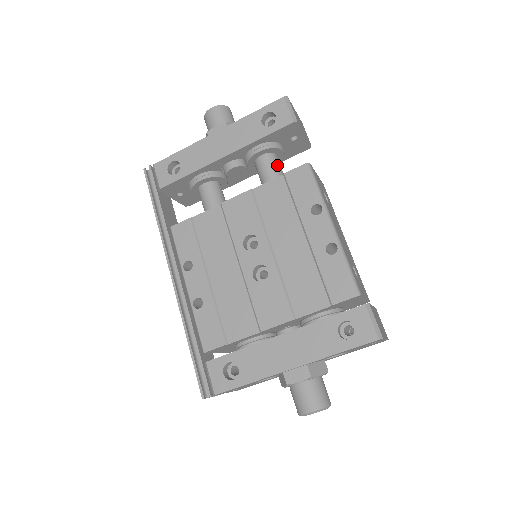
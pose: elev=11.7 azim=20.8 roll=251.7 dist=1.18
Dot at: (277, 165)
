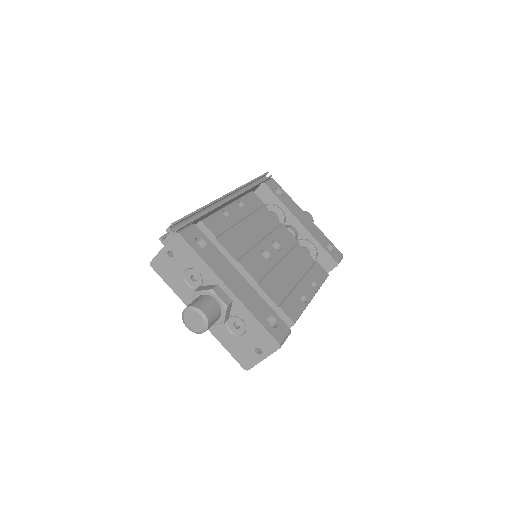
Dot at: occluded
